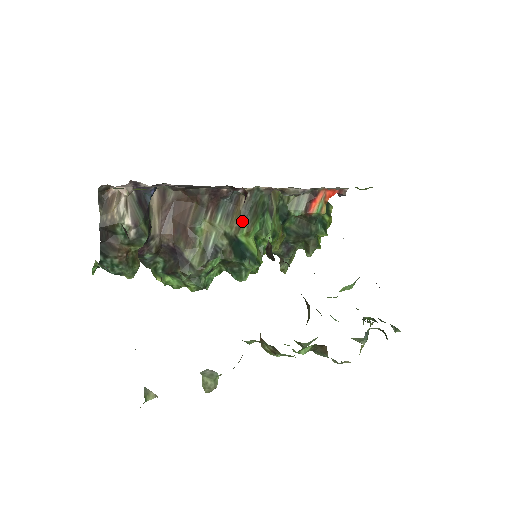
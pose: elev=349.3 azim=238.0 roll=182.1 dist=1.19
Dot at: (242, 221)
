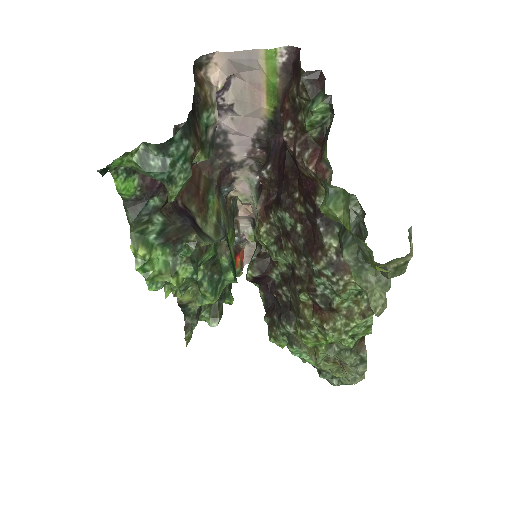
Dot at: (229, 223)
